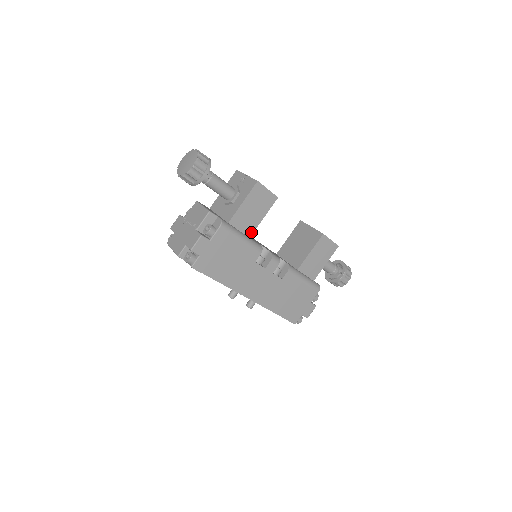
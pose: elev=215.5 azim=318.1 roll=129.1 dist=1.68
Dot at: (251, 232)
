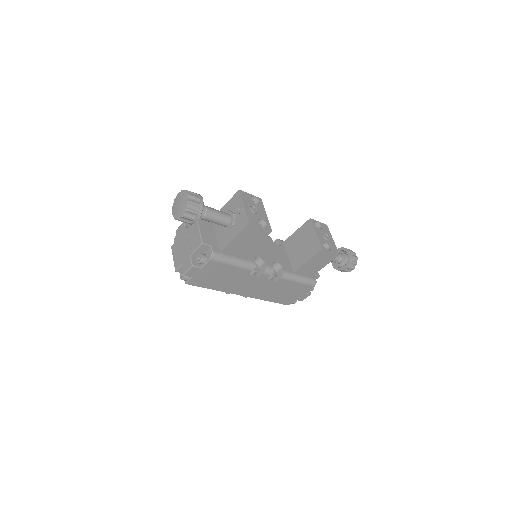
Dot at: (244, 255)
